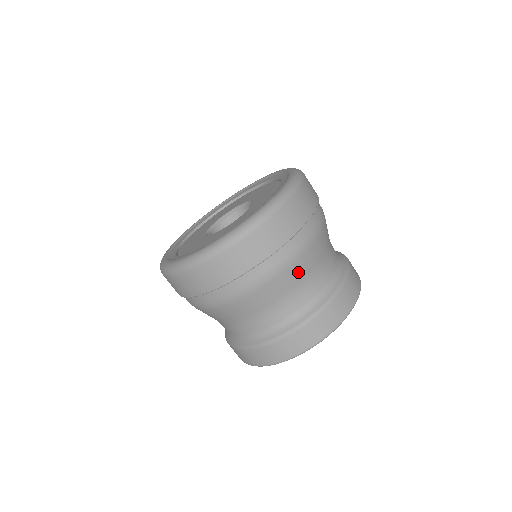
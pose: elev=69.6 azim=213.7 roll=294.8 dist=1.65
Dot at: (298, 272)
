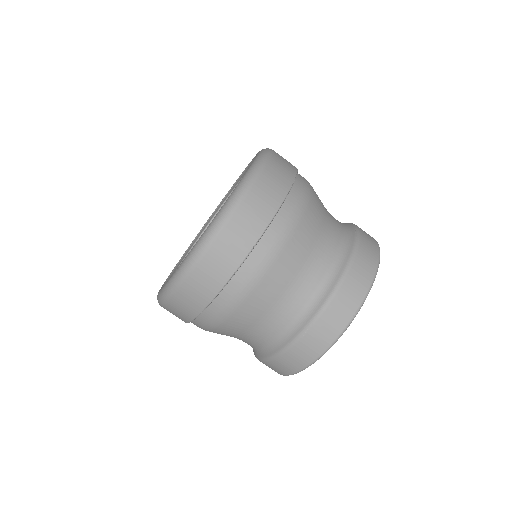
Dot at: (304, 240)
